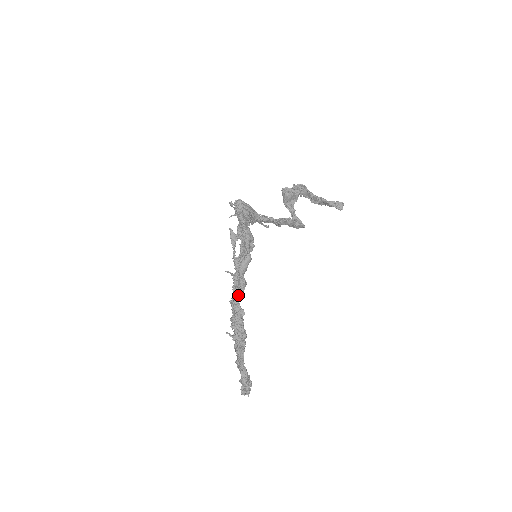
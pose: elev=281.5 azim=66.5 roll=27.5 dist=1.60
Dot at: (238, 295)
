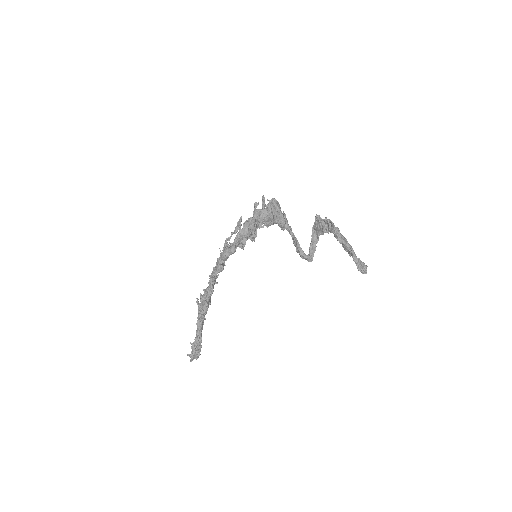
Dot at: (212, 274)
